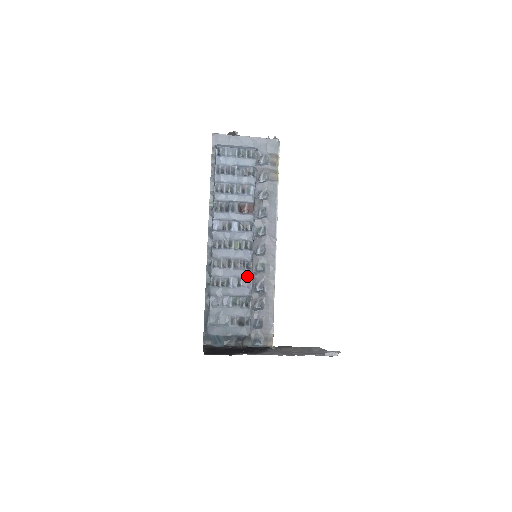
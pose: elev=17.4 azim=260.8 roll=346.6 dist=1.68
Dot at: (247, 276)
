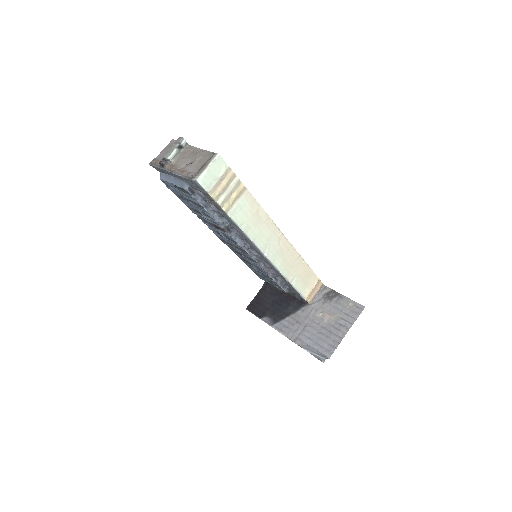
Dot at: (258, 266)
